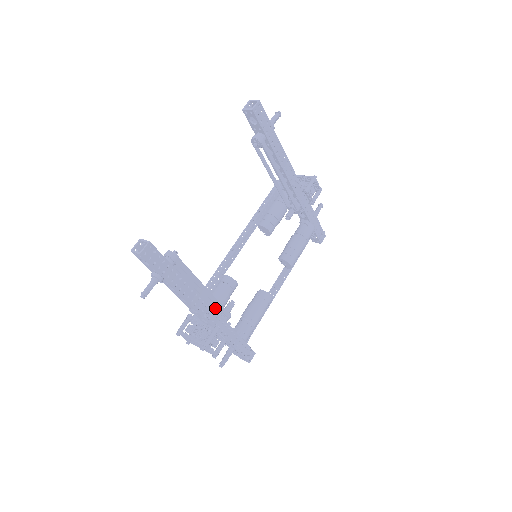
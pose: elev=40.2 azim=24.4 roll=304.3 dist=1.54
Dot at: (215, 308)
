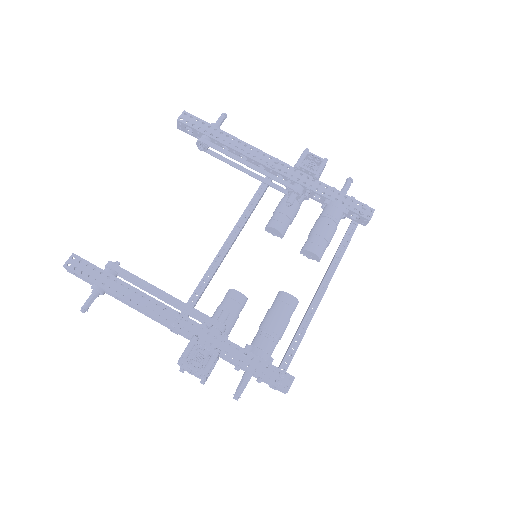
Dot at: (206, 323)
